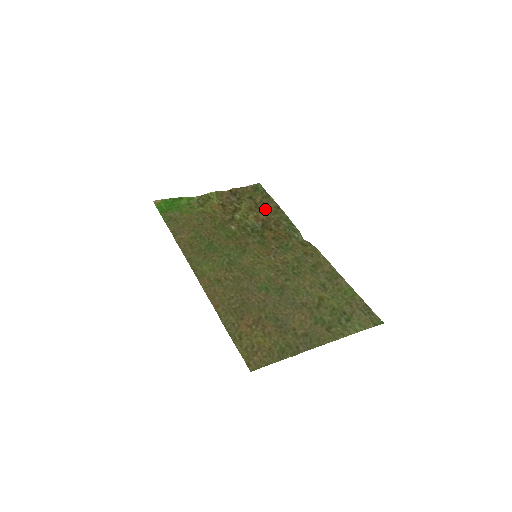
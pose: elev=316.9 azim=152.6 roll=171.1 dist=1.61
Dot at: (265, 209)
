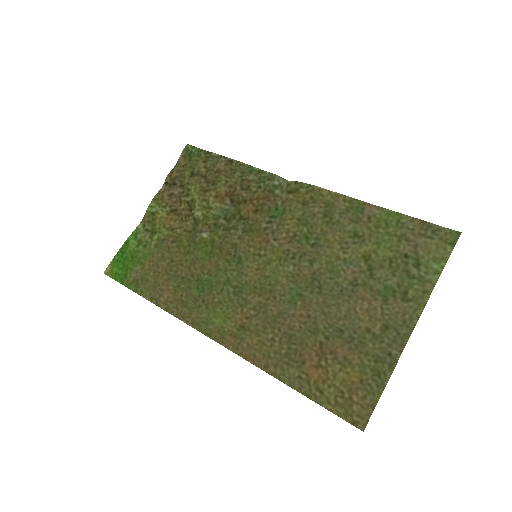
Dot at: (218, 177)
